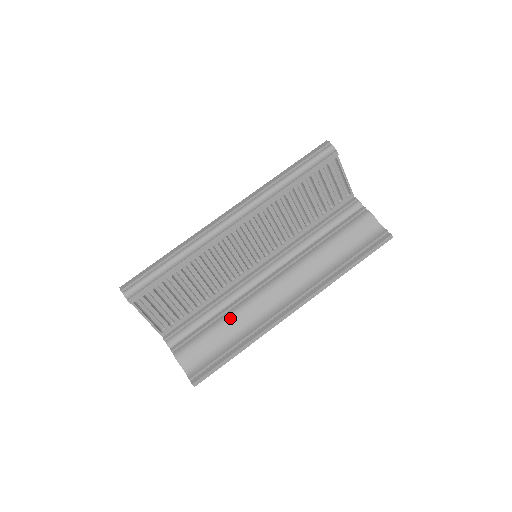
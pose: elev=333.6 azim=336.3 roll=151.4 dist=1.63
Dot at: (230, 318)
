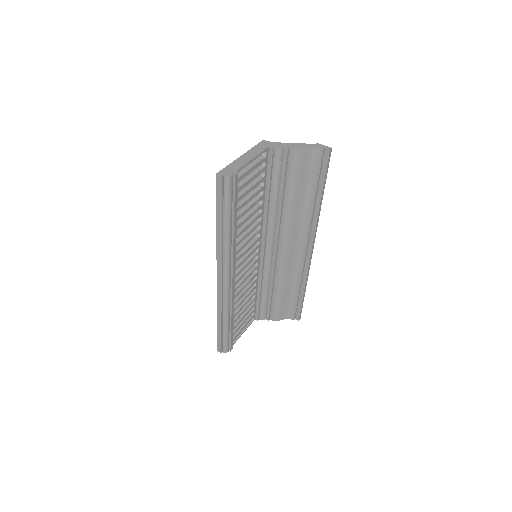
Dot at: (280, 286)
